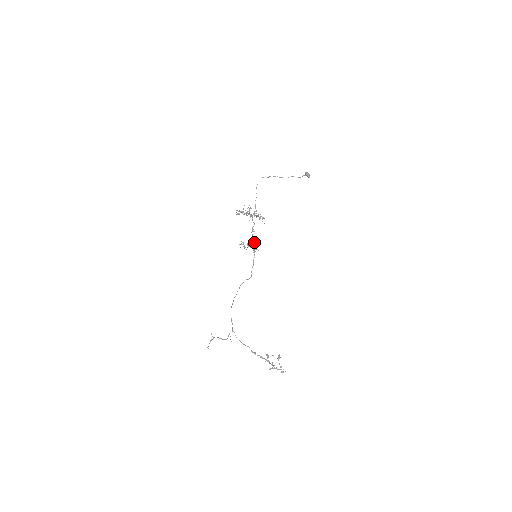
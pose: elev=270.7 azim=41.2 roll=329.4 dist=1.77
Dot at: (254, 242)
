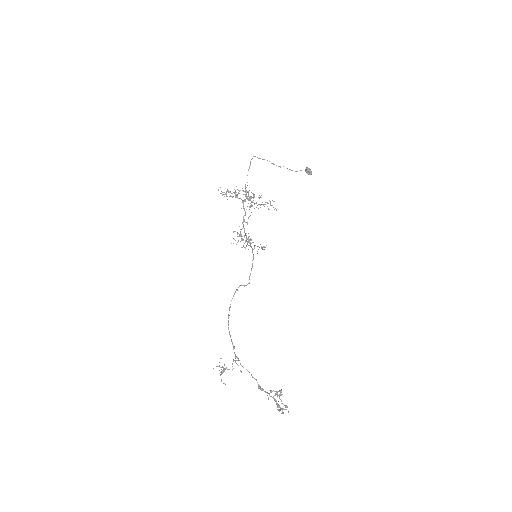
Dot at: occluded
